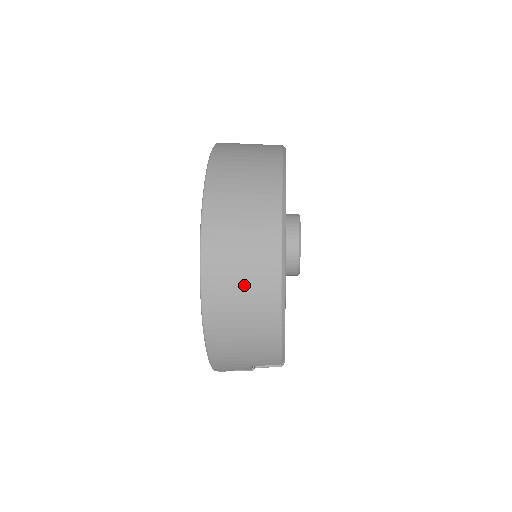
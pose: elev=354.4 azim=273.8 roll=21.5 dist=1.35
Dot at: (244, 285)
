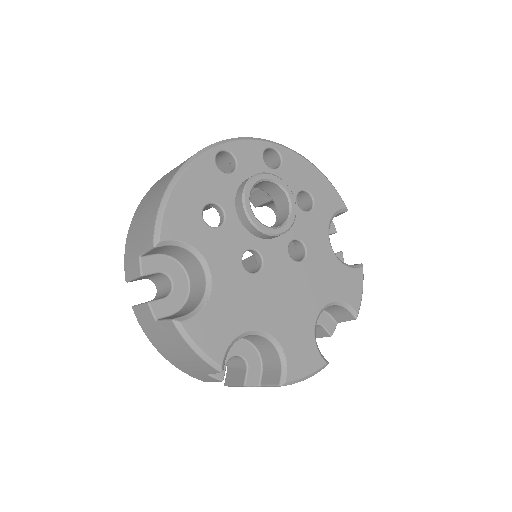
Dot at: occluded
